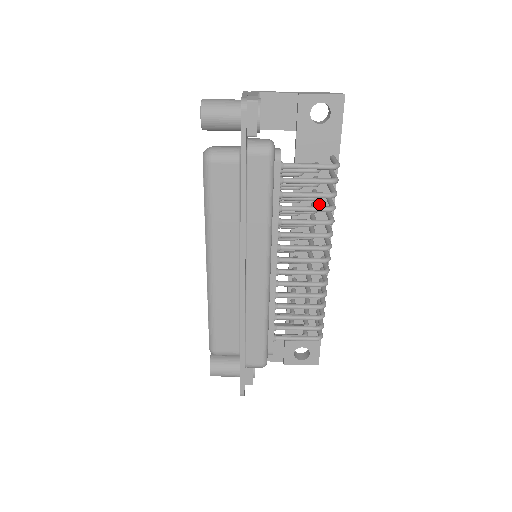
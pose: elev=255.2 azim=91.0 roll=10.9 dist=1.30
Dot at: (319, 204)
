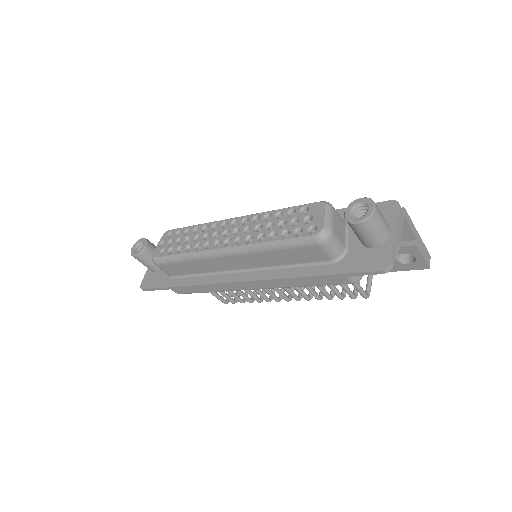
Dot at: occluded
